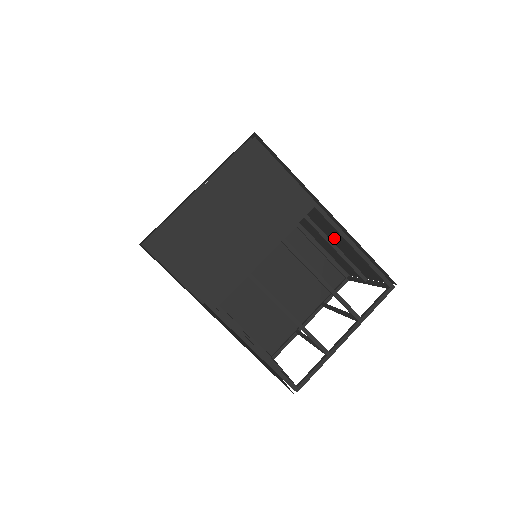
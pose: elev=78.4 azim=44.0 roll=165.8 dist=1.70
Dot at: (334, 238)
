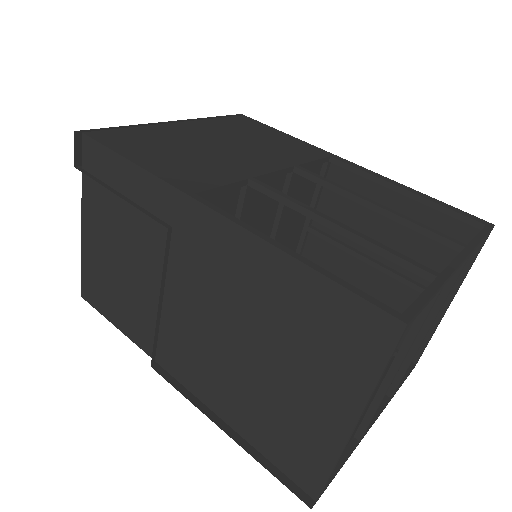
Dot at: occluded
